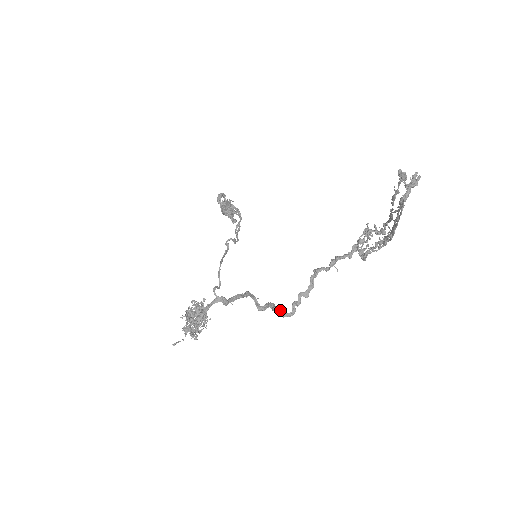
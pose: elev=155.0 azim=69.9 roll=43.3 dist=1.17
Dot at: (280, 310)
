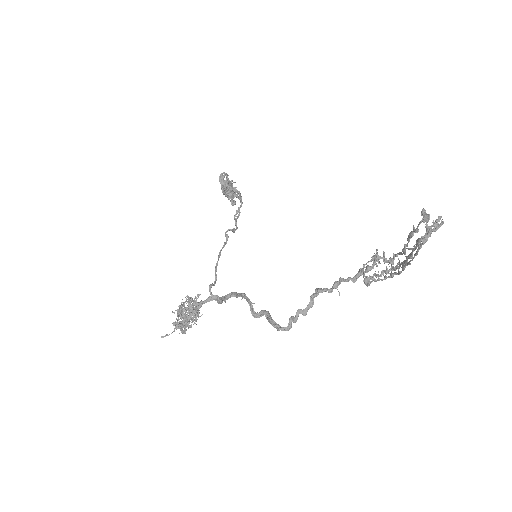
Dot at: (275, 322)
